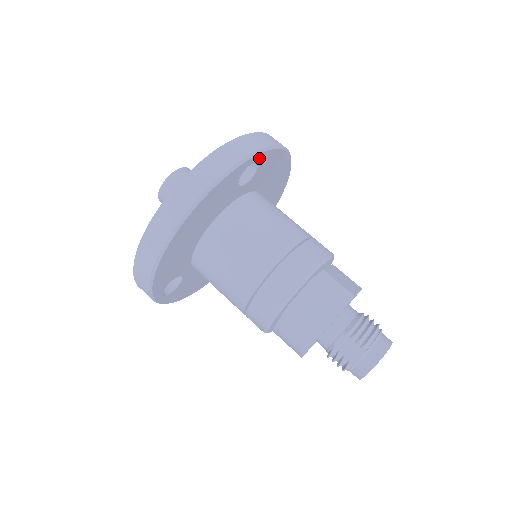
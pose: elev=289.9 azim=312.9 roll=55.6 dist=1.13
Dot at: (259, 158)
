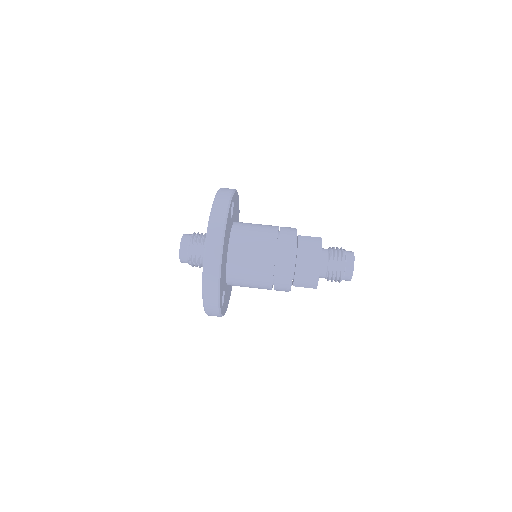
Dot at: (233, 198)
